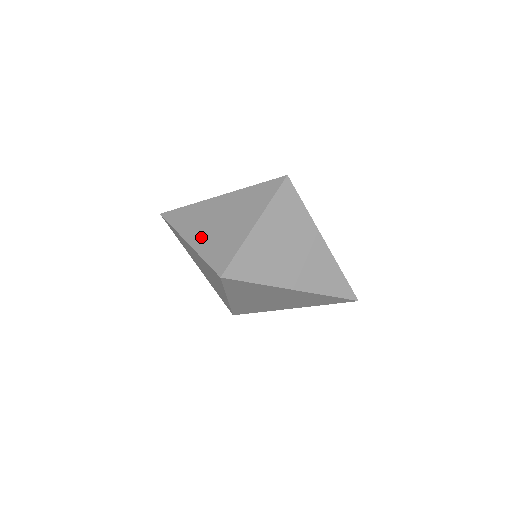
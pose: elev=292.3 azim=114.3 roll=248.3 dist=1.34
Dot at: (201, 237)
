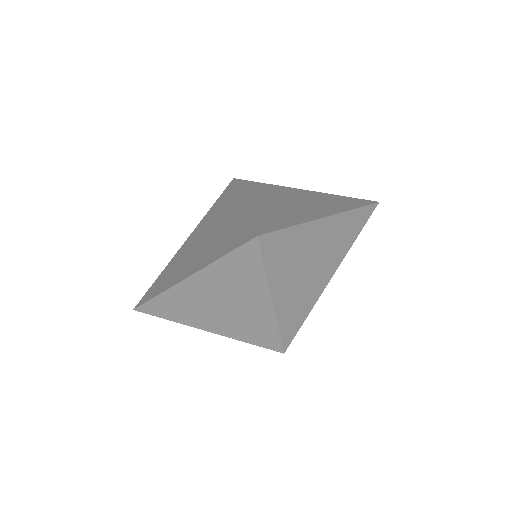
Dot at: (216, 324)
